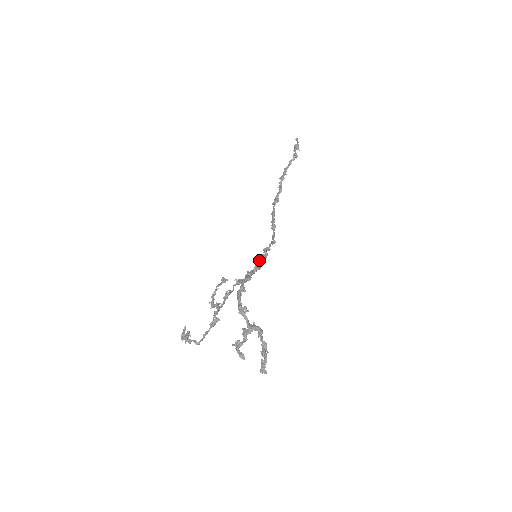
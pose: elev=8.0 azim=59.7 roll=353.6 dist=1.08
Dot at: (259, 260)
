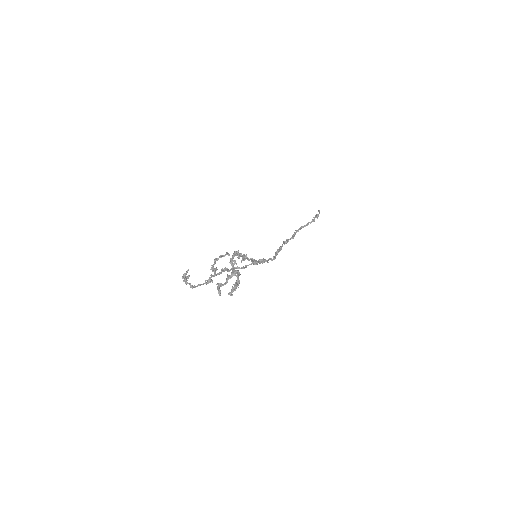
Dot at: (257, 261)
